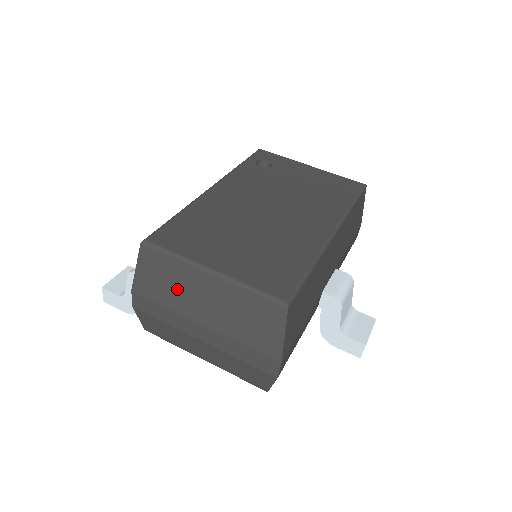
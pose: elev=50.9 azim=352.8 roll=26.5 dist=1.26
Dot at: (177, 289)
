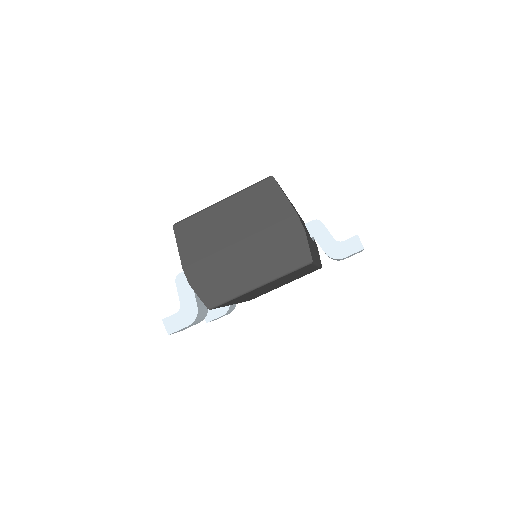
Dot at: (210, 233)
